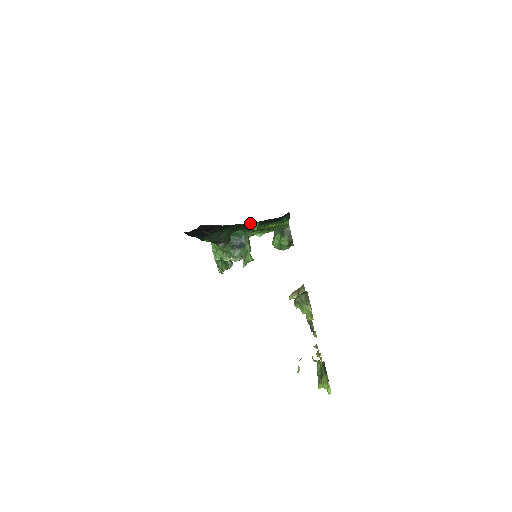
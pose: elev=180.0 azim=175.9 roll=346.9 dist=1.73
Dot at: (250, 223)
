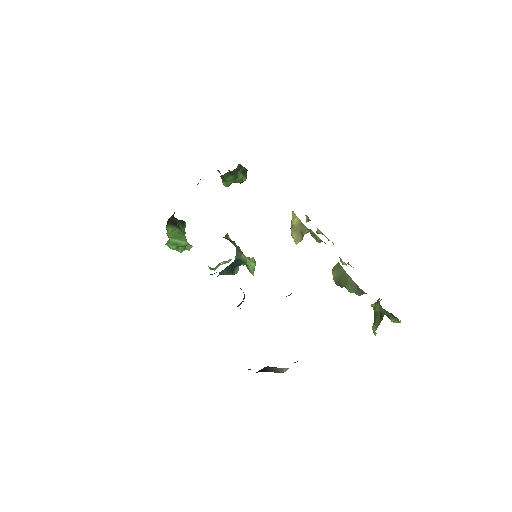
Dot at: occluded
